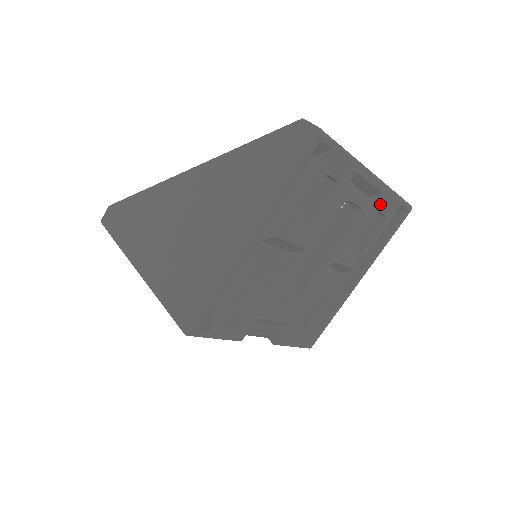
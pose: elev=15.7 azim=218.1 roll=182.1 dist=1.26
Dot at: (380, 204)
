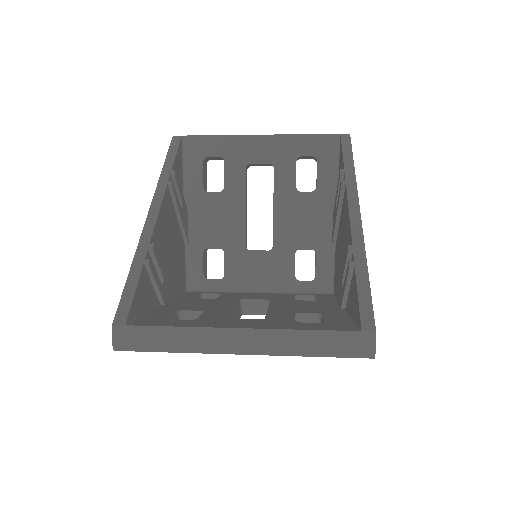
Dot at: occluded
